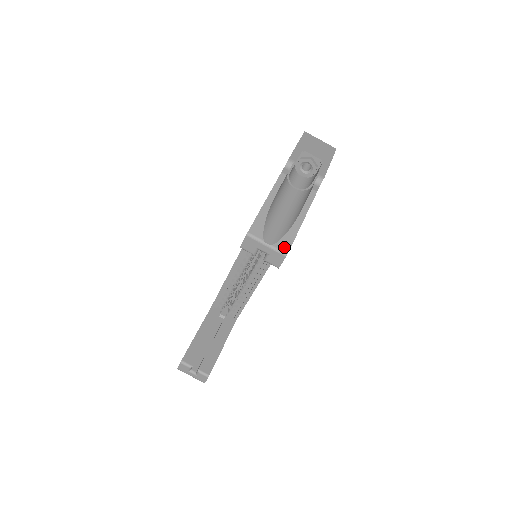
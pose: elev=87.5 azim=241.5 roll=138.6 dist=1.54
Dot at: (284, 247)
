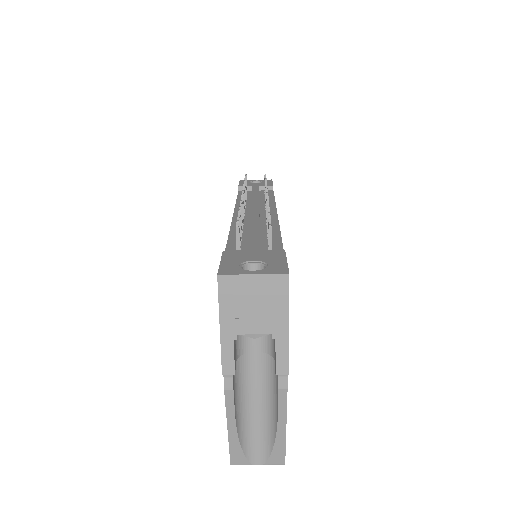
Dot at: (278, 461)
